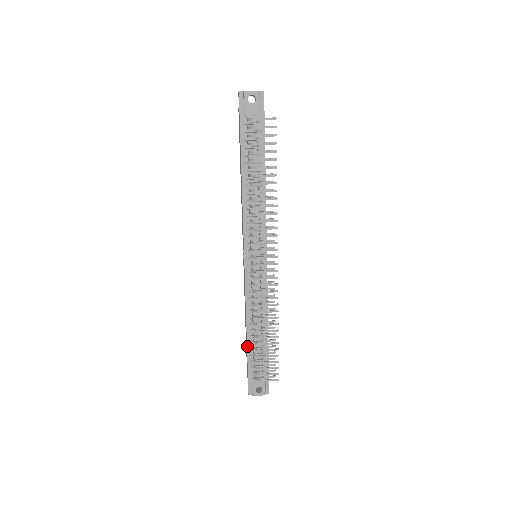
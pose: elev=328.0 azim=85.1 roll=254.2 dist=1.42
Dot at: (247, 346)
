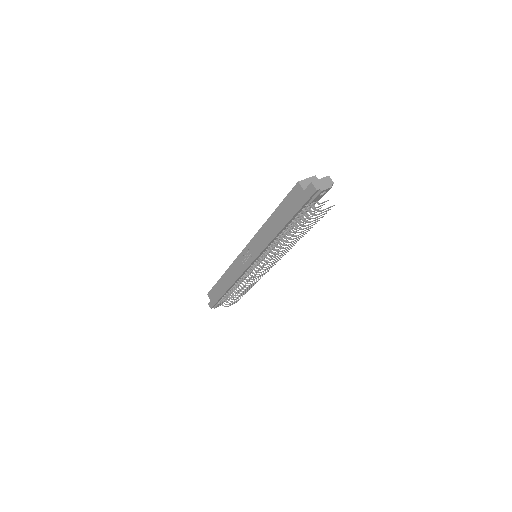
Dot at: (224, 294)
